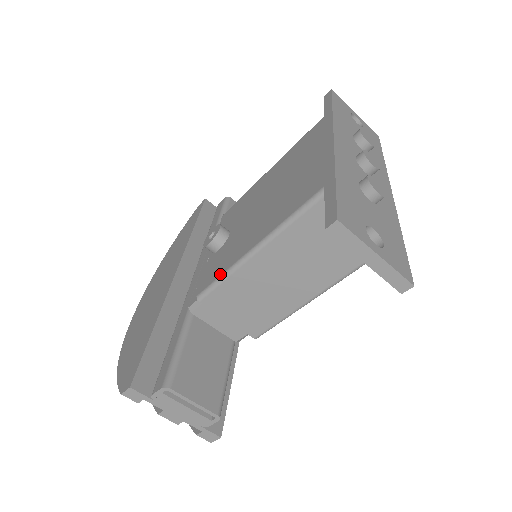
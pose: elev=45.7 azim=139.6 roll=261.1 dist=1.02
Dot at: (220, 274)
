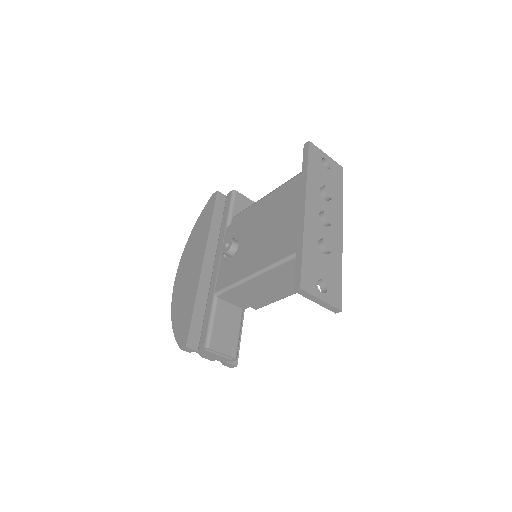
Dot at: (235, 282)
